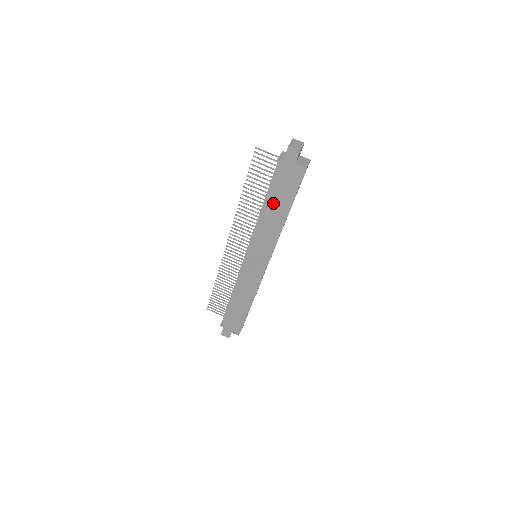
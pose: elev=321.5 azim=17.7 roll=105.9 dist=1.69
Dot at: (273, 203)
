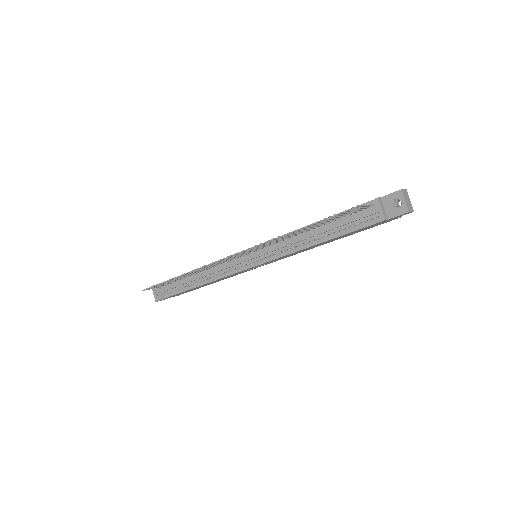
Dot at: occluded
